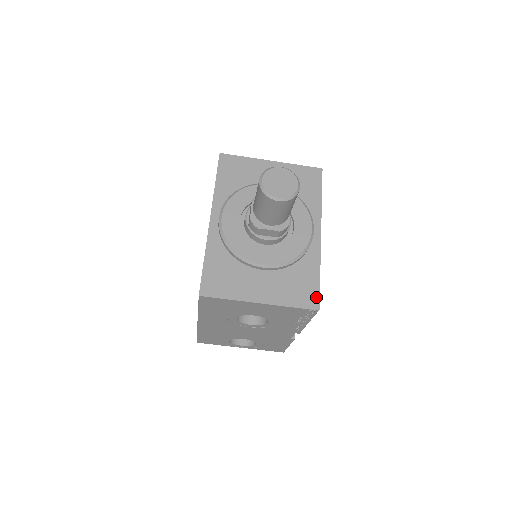
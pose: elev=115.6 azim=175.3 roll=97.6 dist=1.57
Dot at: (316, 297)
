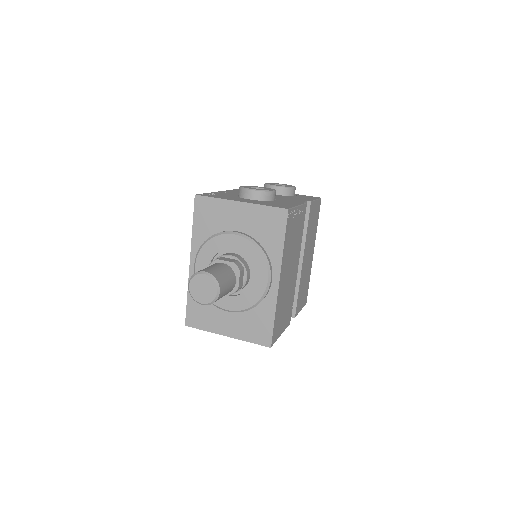
Dot at: (269, 337)
